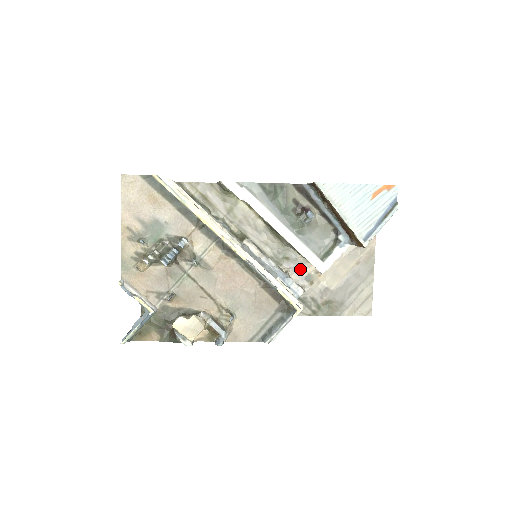
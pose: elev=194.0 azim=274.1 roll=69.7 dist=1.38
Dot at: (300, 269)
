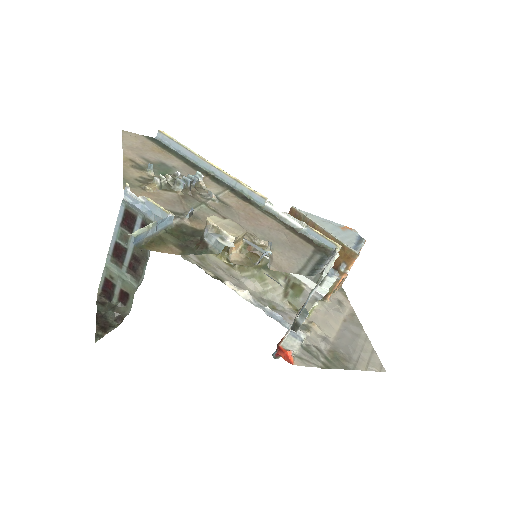
Dot at: (291, 318)
